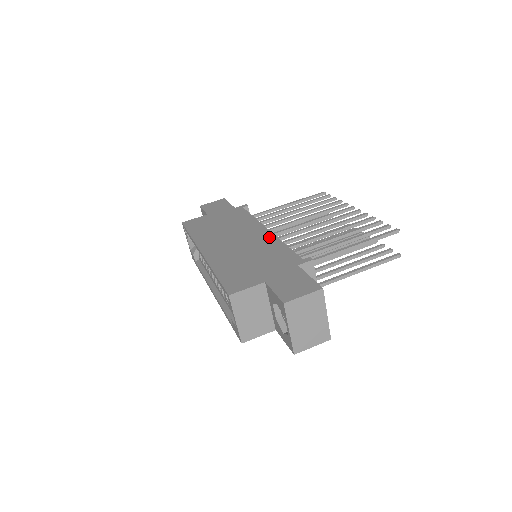
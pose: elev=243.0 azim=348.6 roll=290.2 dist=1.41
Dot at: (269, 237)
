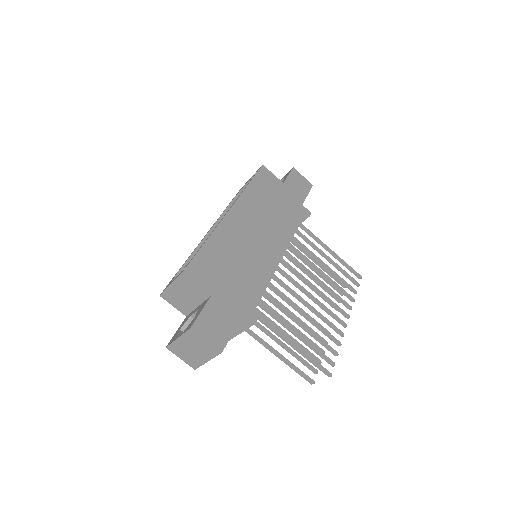
Dot at: (272, 264)
